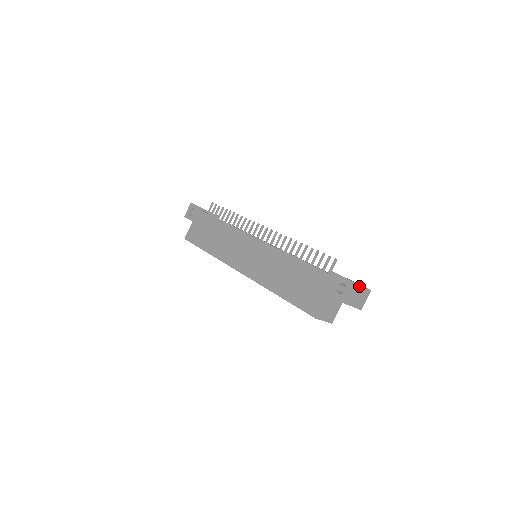
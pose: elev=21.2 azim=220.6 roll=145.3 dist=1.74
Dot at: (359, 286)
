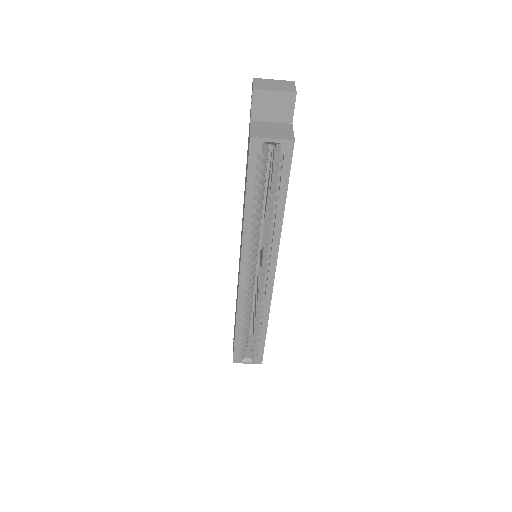
Dot at: (264, 80)
